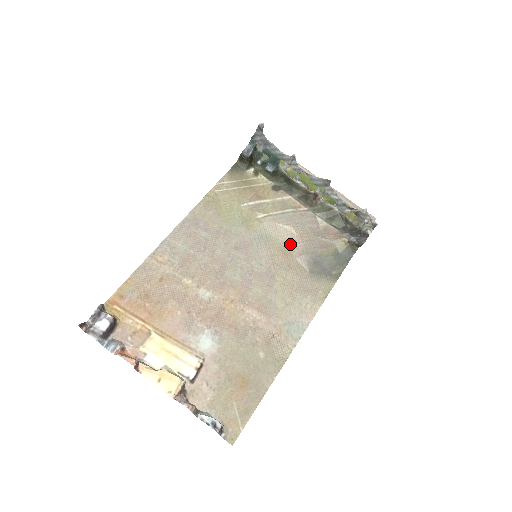
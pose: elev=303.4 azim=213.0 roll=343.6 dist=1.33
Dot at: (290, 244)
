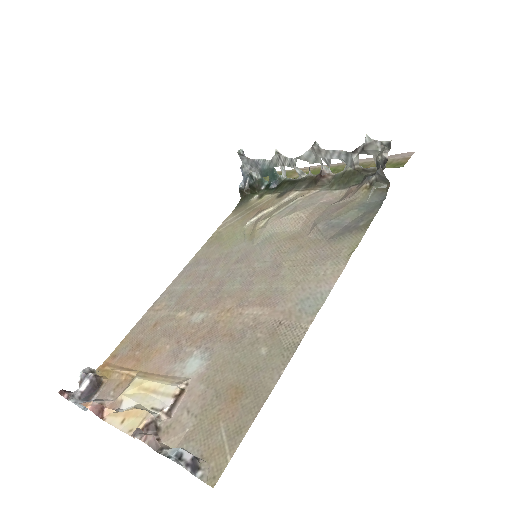
Dot at: (300, 228)
